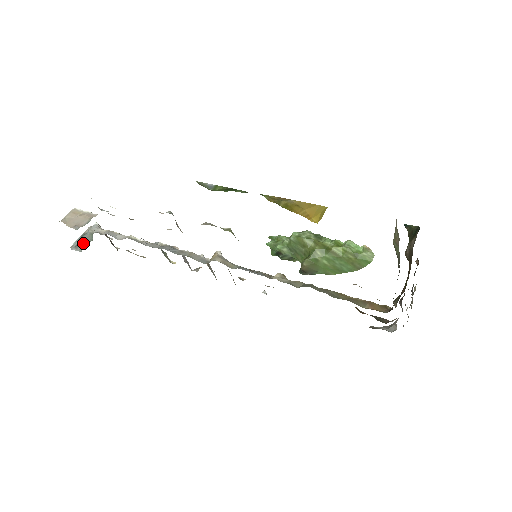
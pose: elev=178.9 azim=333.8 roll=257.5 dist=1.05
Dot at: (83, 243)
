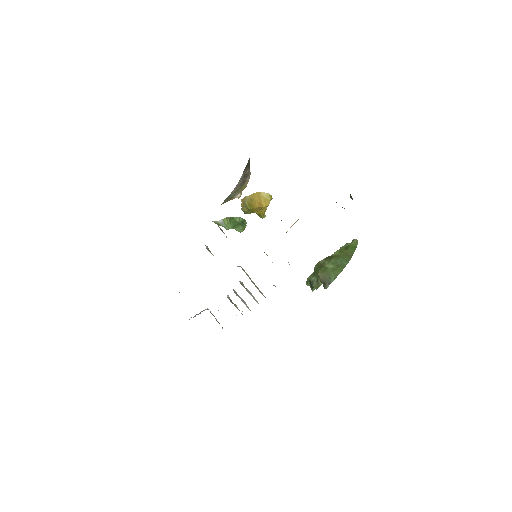
Dot at: (195, 316)
